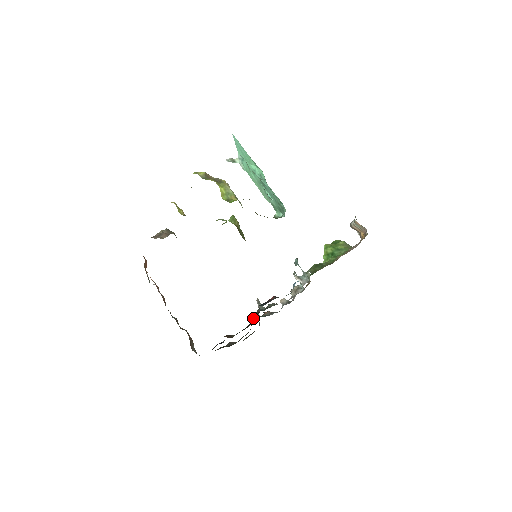
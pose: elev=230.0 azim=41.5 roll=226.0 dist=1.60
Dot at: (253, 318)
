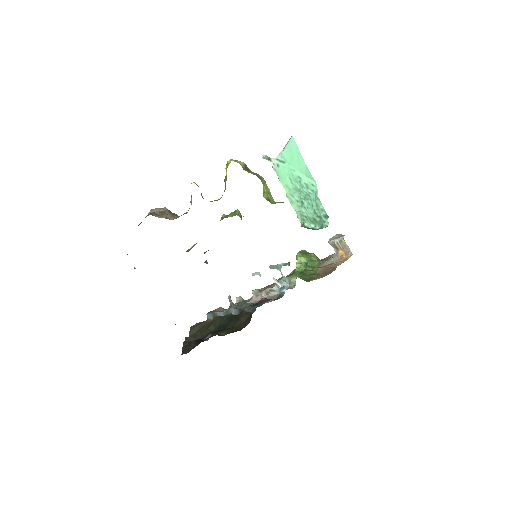
Dot at: (242, 317)
